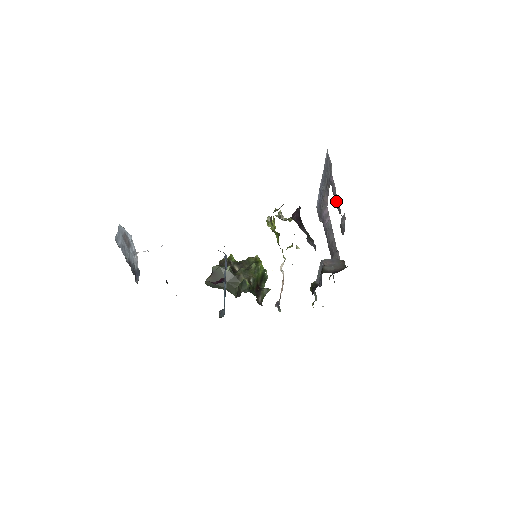
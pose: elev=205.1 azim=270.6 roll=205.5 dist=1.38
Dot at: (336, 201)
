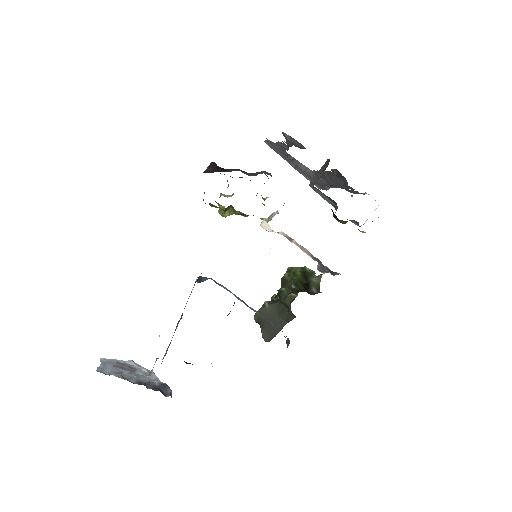
Dot at: (287, 146)
